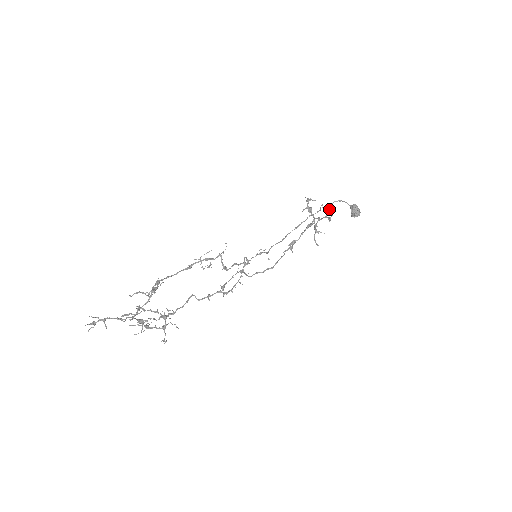
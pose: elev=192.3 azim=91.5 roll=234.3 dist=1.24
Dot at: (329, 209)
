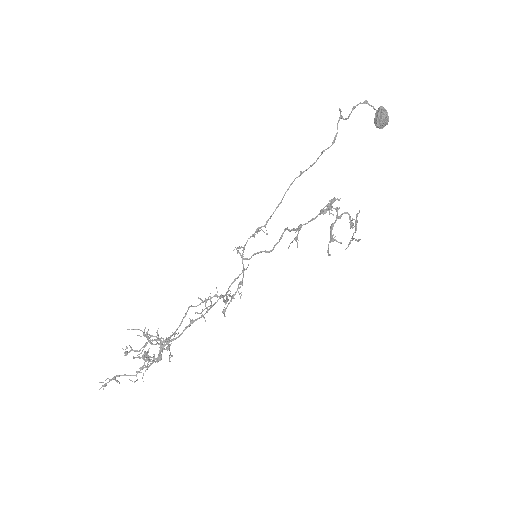
Dot at: (348, 117)
